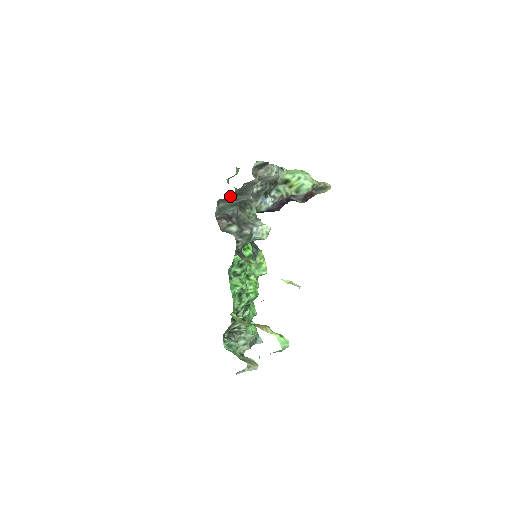
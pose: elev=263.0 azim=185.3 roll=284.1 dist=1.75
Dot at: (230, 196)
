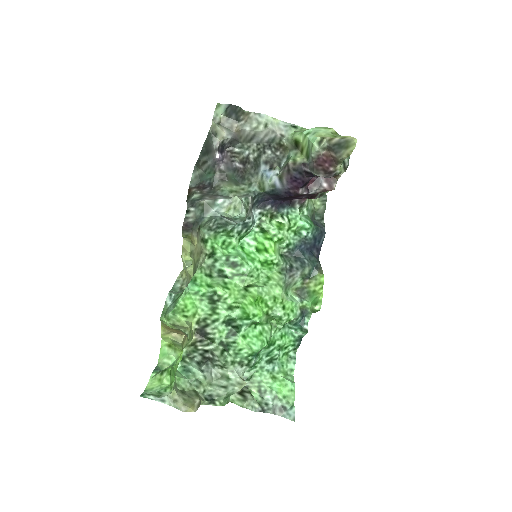
Dot at: (199, 157)
